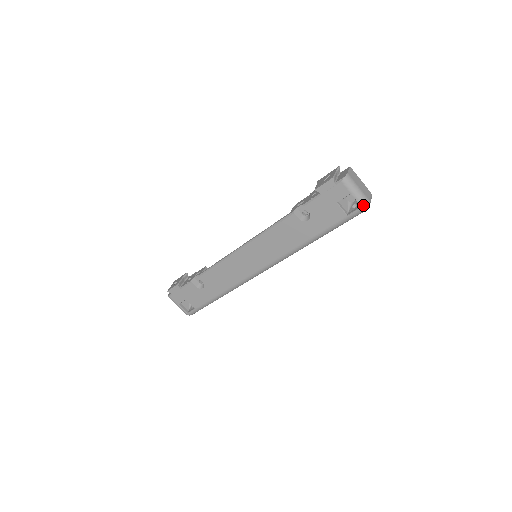
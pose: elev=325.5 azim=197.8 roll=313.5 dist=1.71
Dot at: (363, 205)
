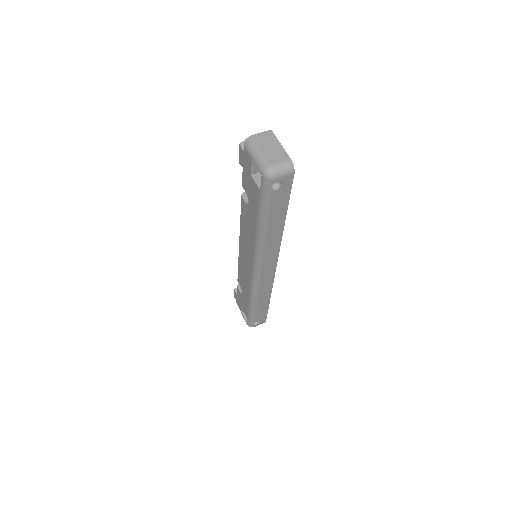
Dot at: (262, 172)
